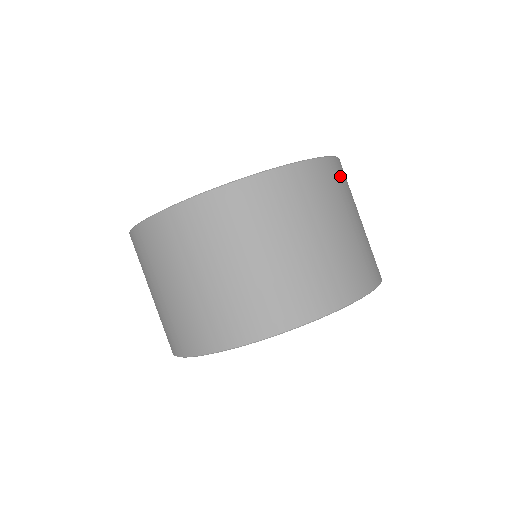
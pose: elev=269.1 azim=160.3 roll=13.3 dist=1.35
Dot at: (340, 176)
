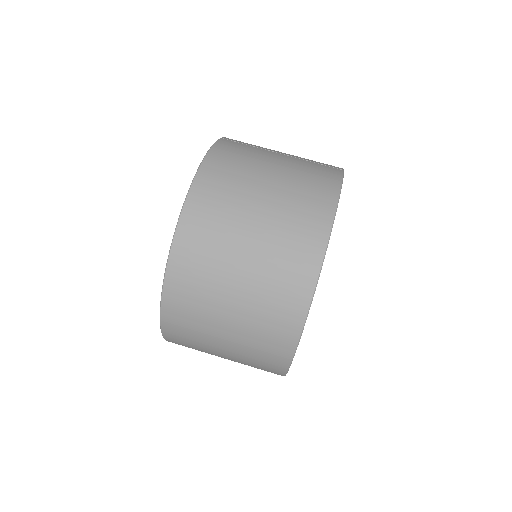
Dot at: (231, 151)
